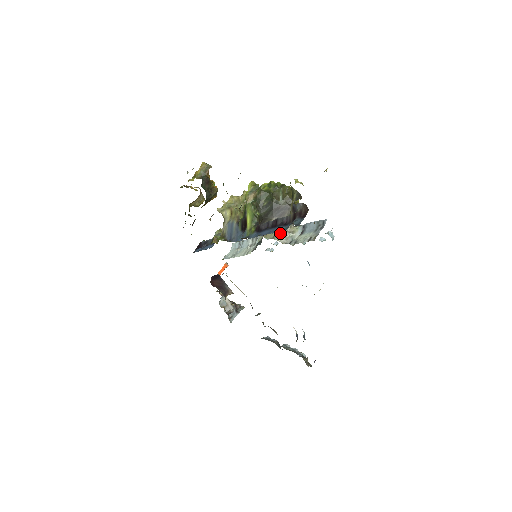
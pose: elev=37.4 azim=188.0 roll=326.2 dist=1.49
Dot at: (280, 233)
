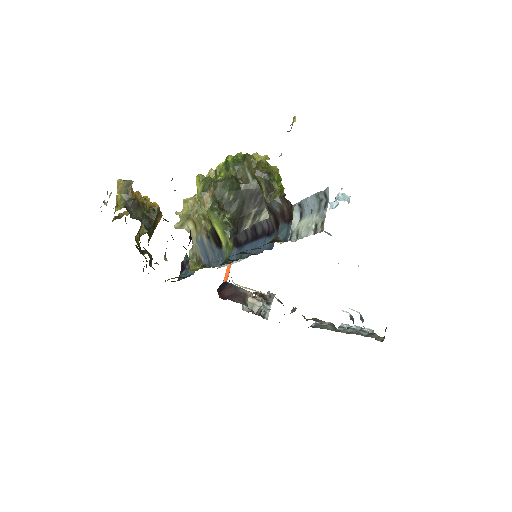
Dot at: occluded
